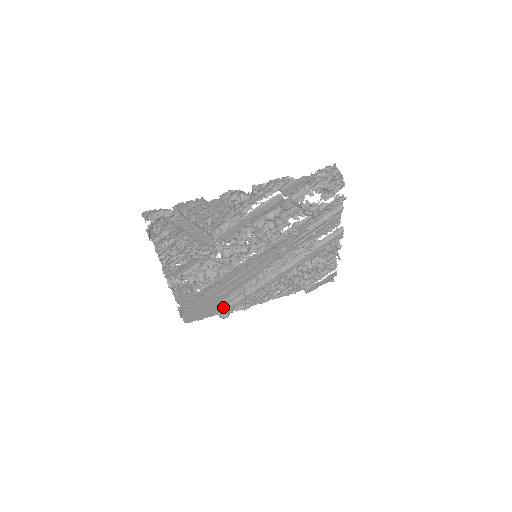
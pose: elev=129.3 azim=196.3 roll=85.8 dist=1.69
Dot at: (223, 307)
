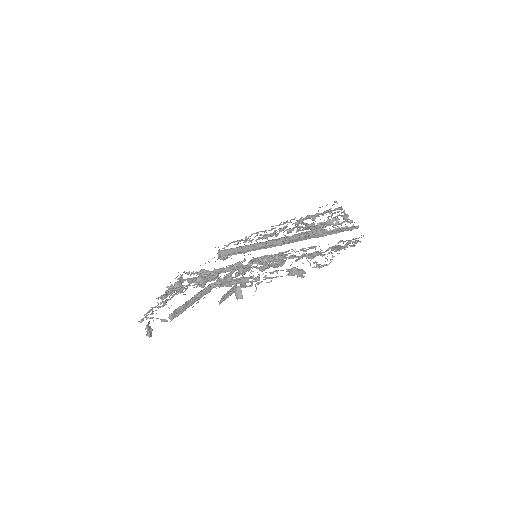
Dot at: (221, 256)
